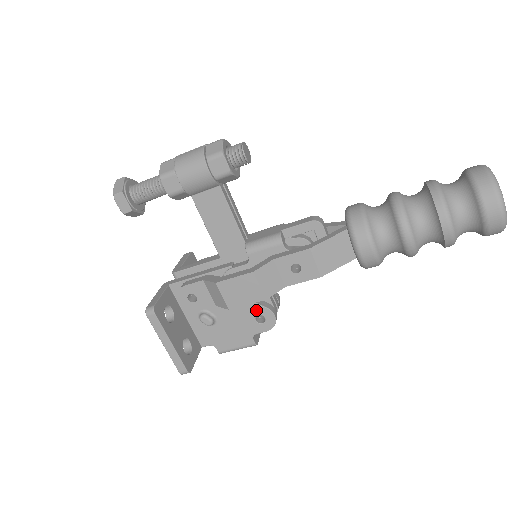
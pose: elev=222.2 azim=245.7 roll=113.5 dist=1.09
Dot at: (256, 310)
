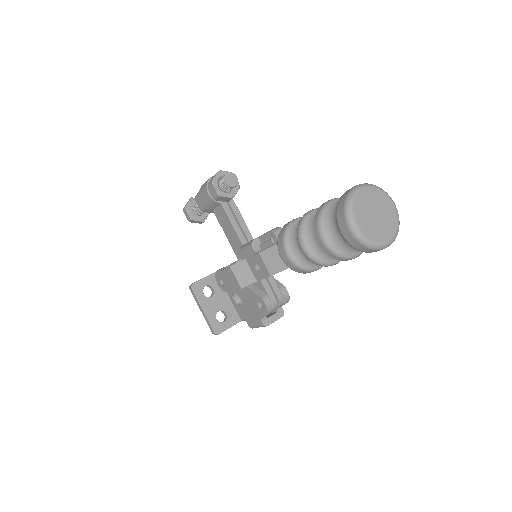
Dot at: (256, 297)
